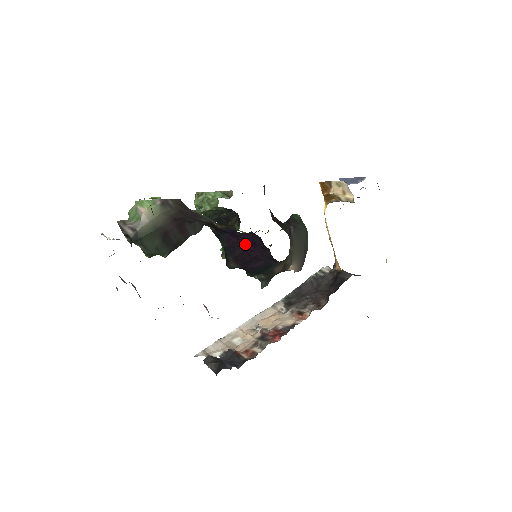
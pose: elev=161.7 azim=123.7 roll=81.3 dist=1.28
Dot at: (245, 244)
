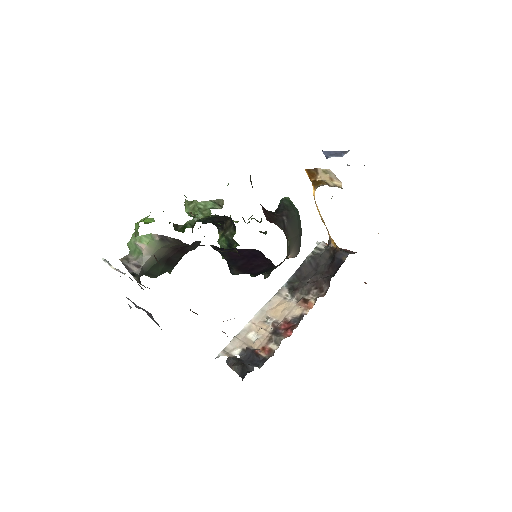
Dot at: (246, 256)
